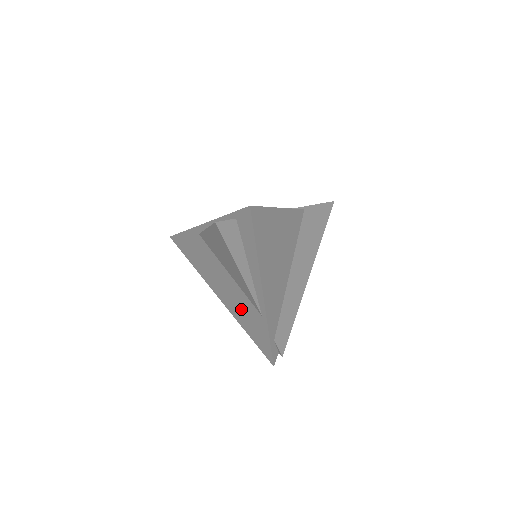
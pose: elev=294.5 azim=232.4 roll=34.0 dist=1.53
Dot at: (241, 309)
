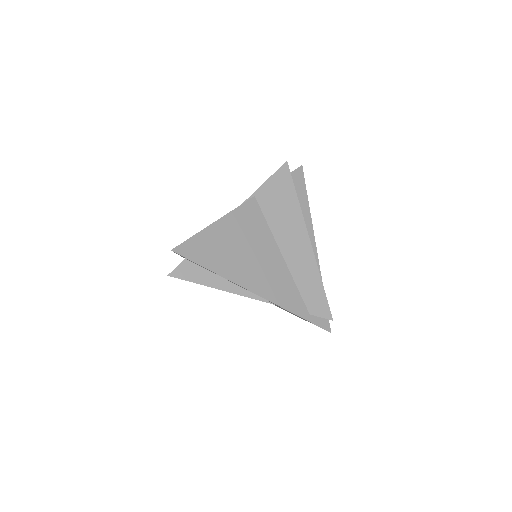
Dot at: occluded
